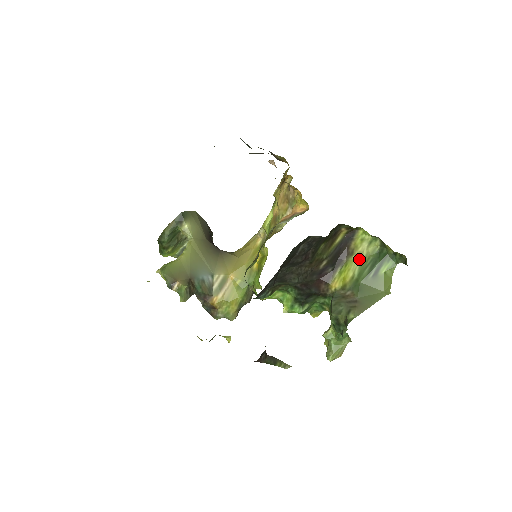
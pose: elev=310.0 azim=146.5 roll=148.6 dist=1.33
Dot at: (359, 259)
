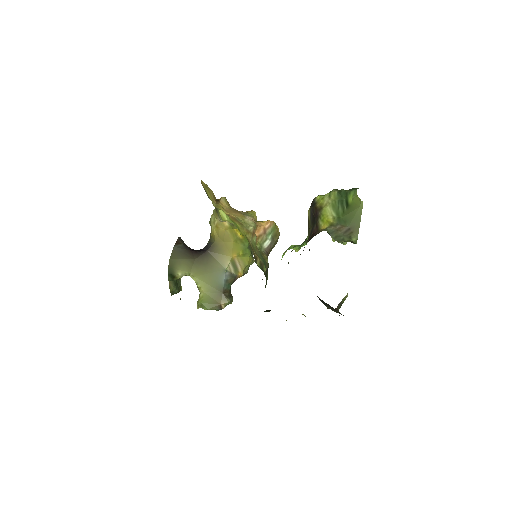
Dot at: (329, 207)
